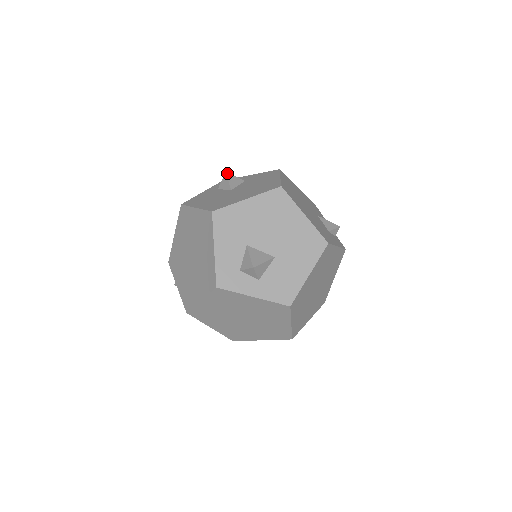
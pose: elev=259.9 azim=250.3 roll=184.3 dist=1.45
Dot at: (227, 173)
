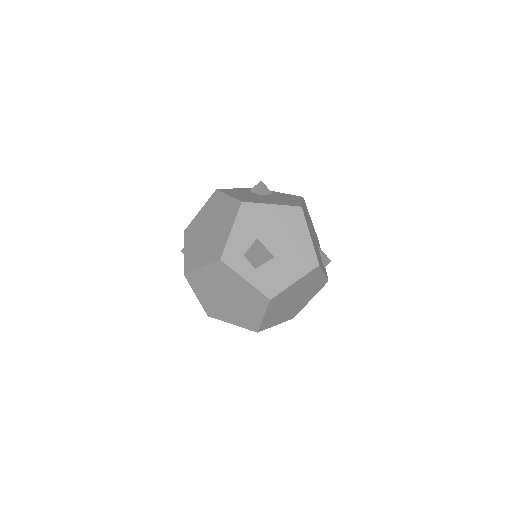
Dot at: (262, 182)
